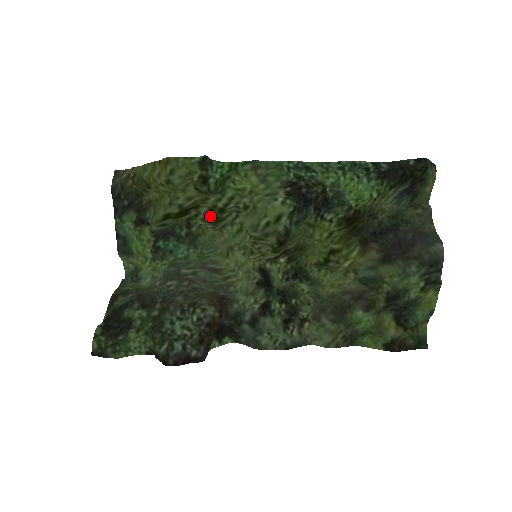
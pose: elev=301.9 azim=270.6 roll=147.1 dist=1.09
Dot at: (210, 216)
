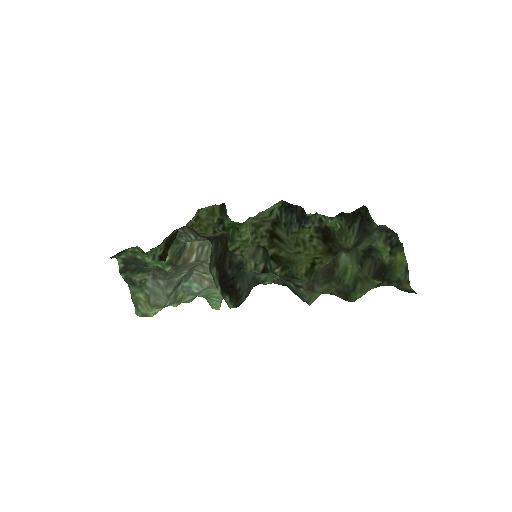
Dot at: occluded
